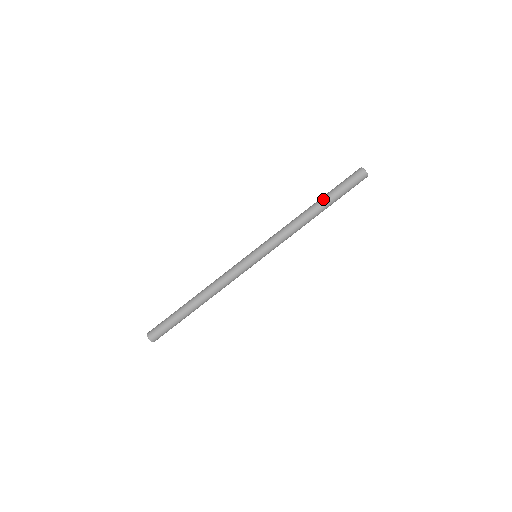
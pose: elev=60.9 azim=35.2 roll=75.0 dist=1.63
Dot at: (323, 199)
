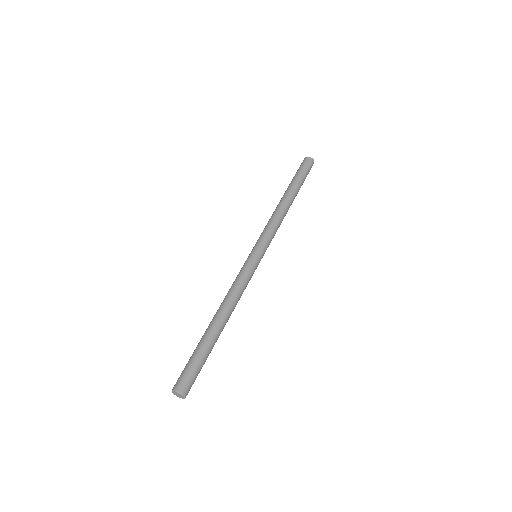
Dot at: (293, 187)
